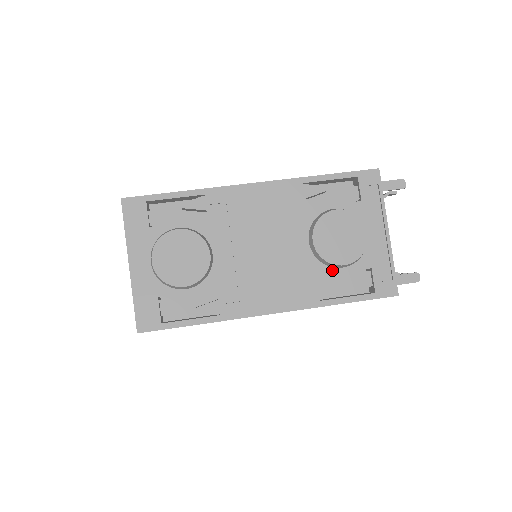
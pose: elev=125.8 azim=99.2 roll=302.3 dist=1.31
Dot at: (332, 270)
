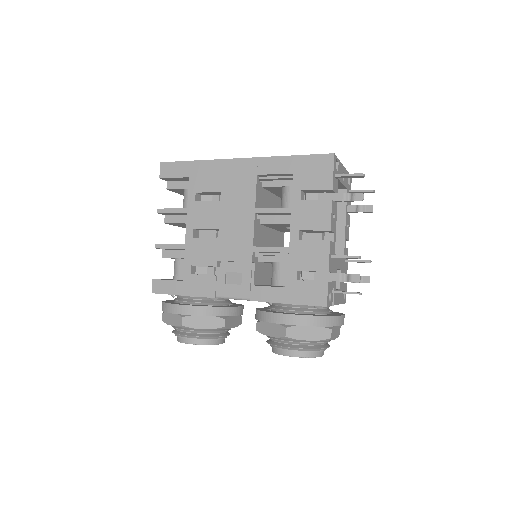
Dot at: occluded
